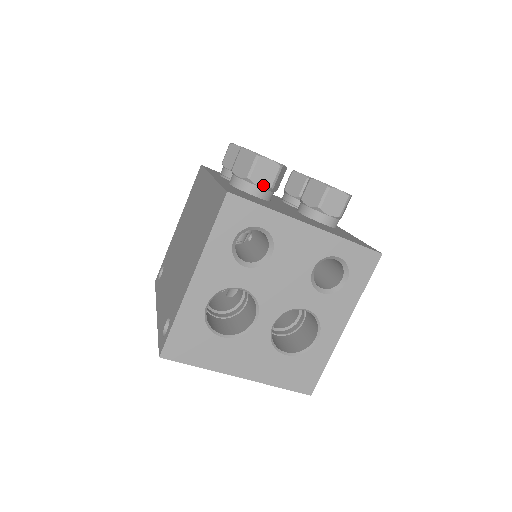
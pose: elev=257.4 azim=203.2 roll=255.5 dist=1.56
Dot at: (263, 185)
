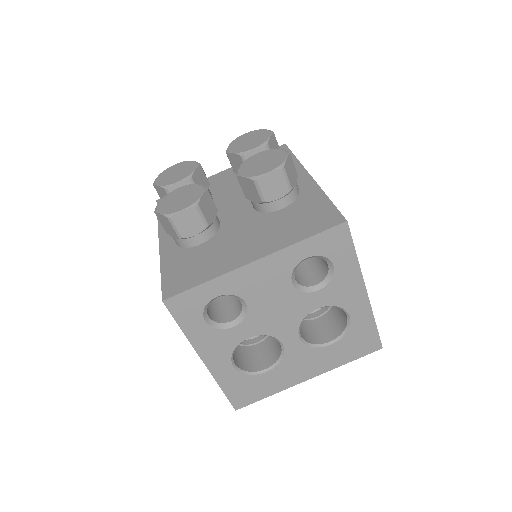
Dot at: (197, 232)
